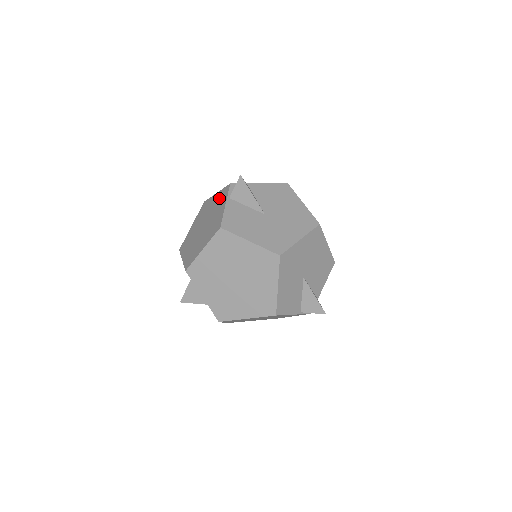
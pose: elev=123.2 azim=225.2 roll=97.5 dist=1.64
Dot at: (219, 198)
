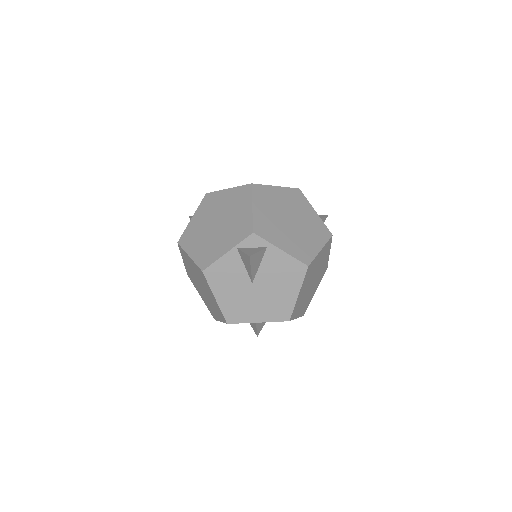
Dot at: (241, 225)
